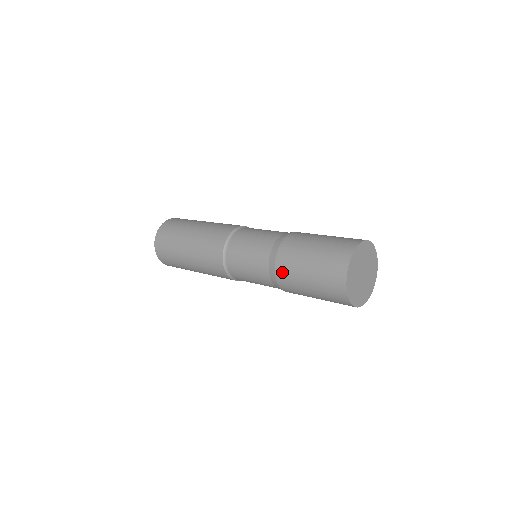
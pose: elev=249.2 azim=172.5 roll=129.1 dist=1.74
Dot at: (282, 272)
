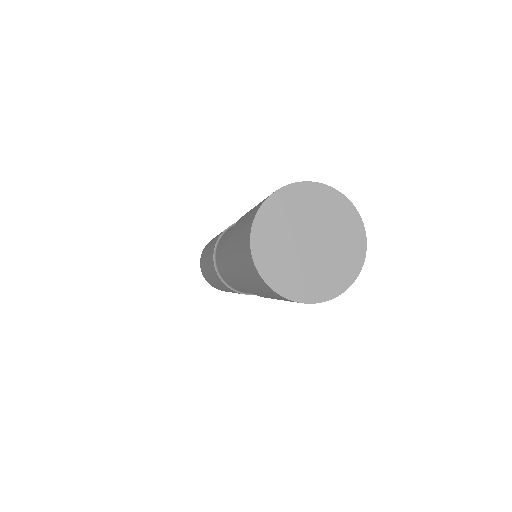
Dot at: (239, 220)
